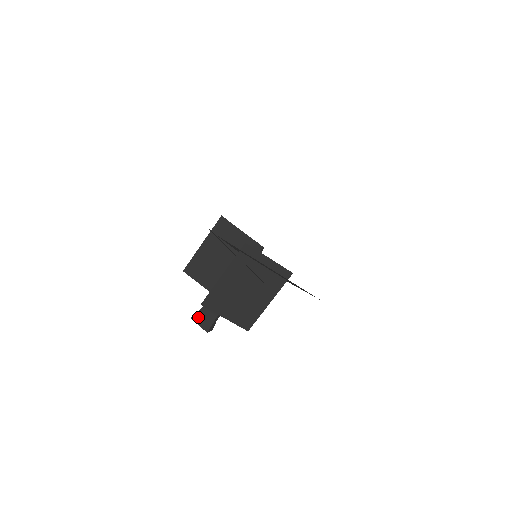
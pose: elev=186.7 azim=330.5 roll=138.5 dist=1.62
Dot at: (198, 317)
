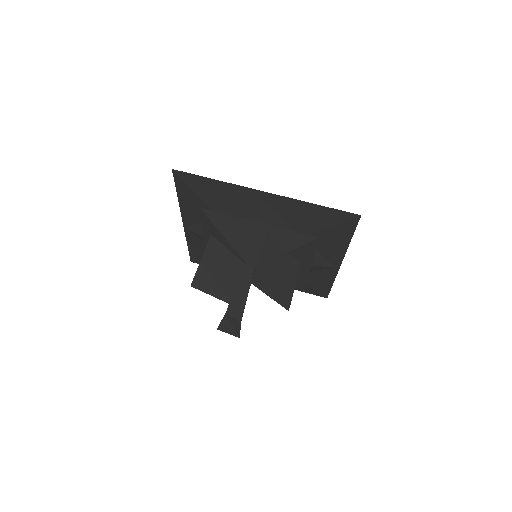
Dot at: (224, 326)
